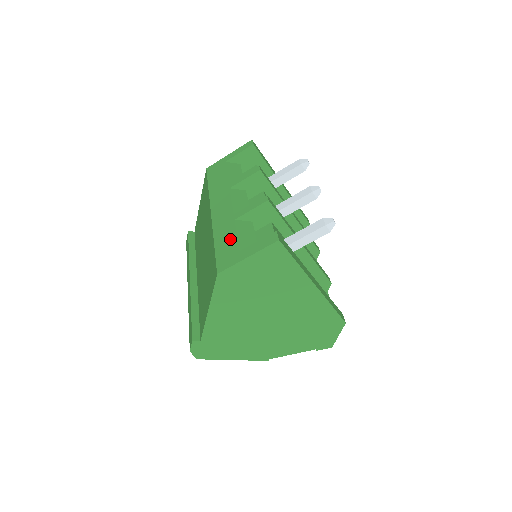
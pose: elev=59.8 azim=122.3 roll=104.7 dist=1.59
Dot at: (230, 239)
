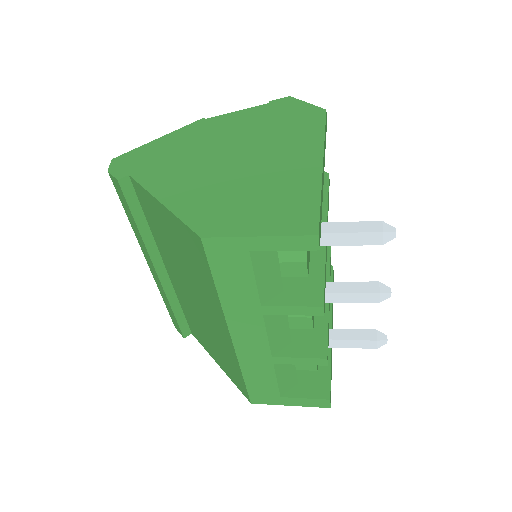
Dot at: (267, 382)
